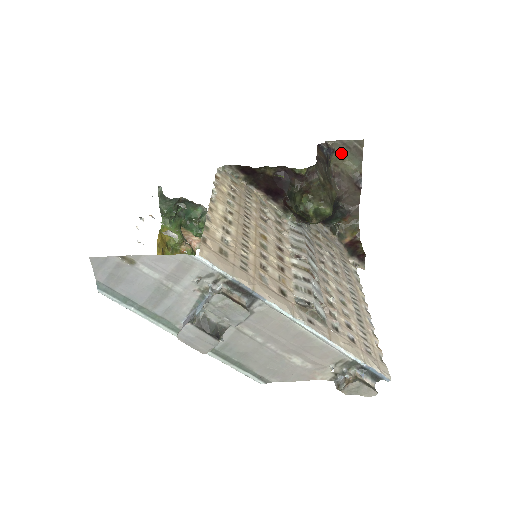
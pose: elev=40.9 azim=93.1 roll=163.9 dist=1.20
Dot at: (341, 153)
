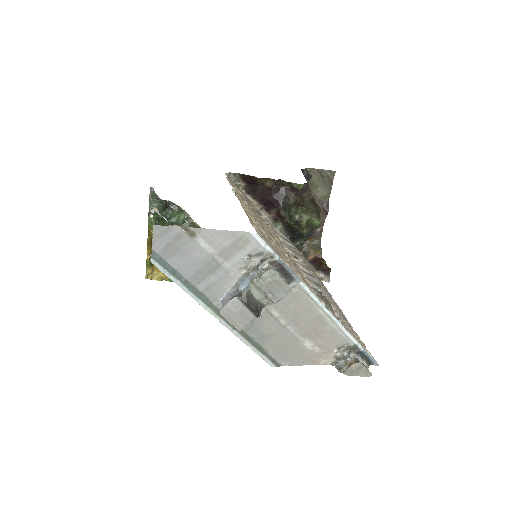
Dot at: (316, 180)
